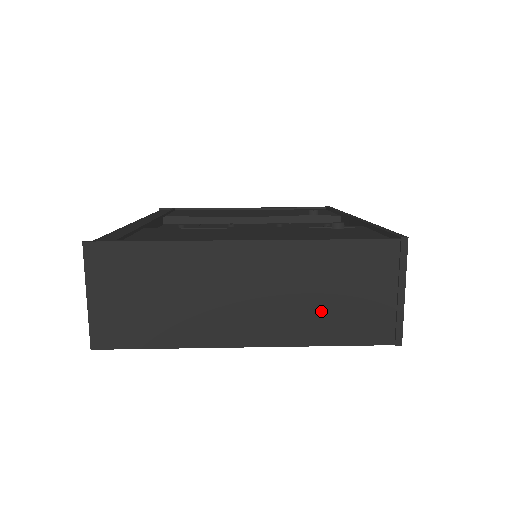
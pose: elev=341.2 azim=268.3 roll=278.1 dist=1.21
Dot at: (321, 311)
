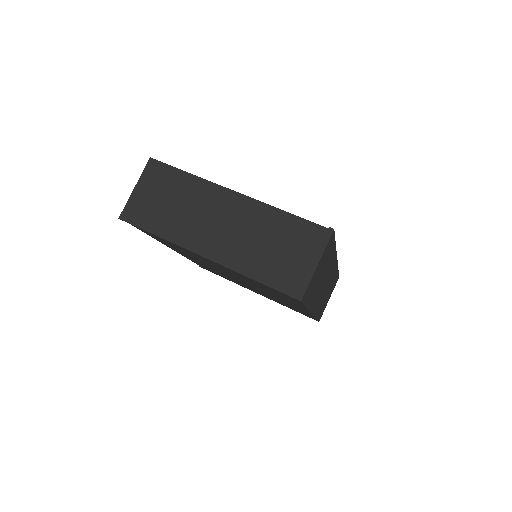
Dot at: (259, 254)
